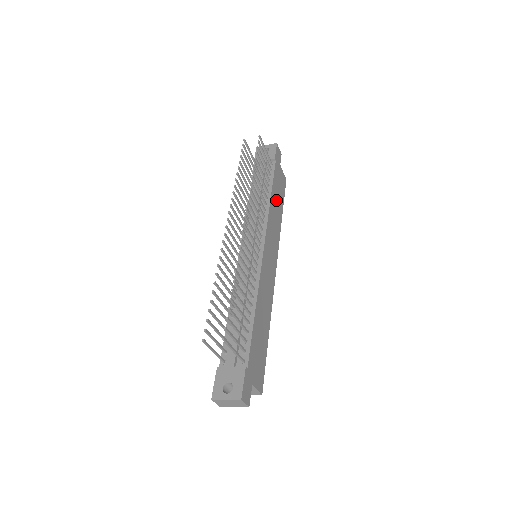
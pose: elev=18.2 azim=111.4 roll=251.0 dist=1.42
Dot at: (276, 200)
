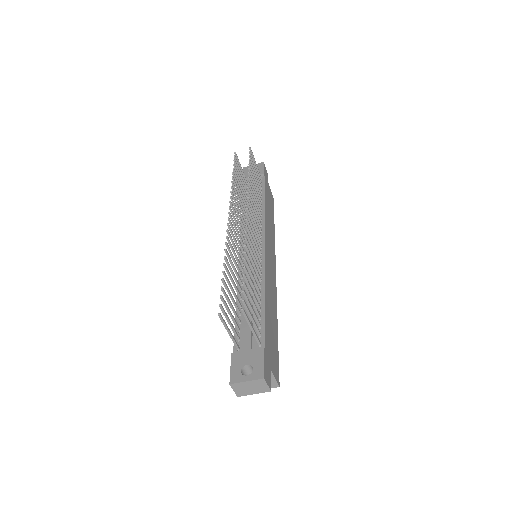
Dot at: (268, 210)
